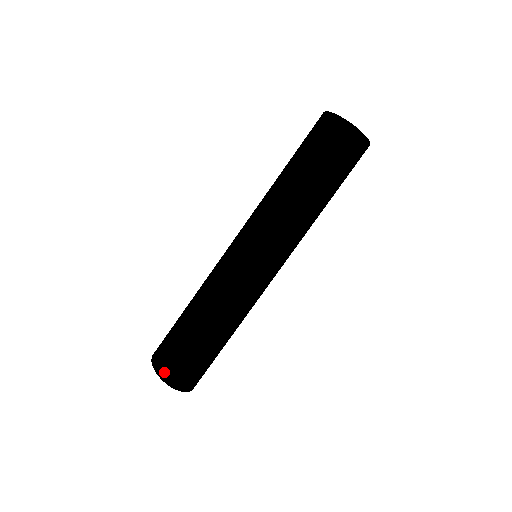
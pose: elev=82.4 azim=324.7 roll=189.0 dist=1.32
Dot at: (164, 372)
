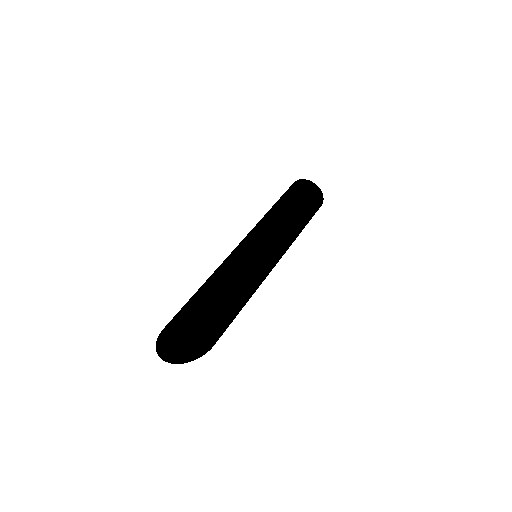
Dot at: (166, 342)
